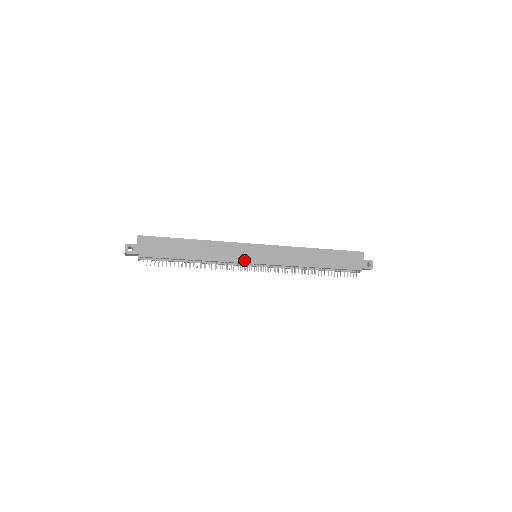
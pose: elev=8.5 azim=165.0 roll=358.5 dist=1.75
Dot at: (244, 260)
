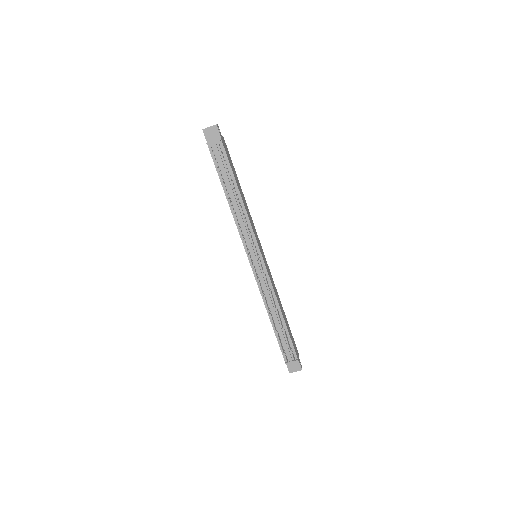
Dot at: (258, 242)
